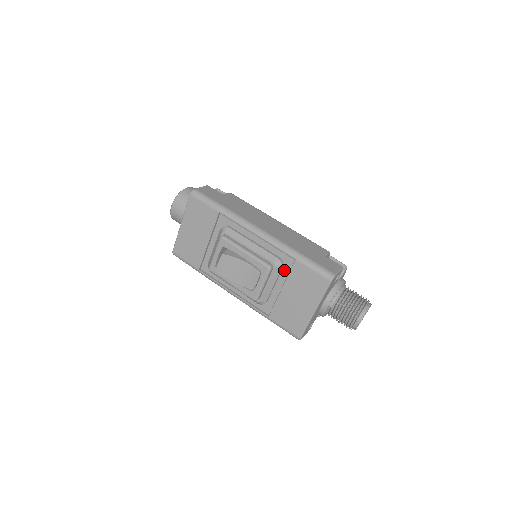
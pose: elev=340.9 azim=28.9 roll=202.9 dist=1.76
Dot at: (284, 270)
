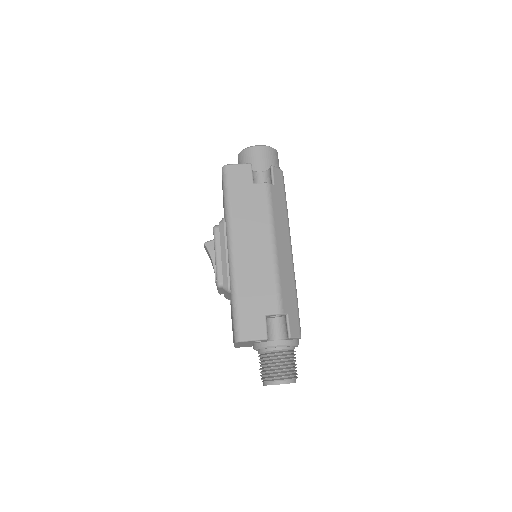
Dot at: occluded
